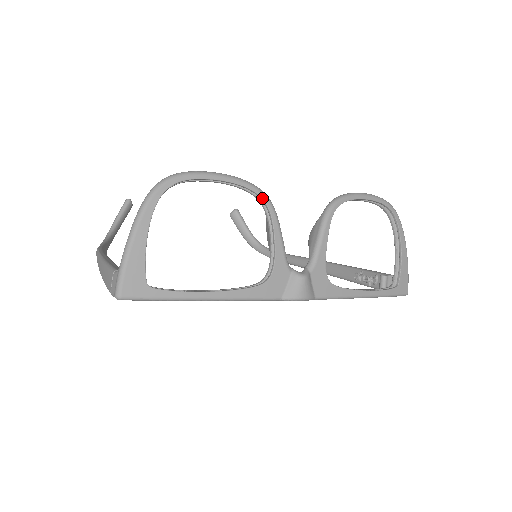
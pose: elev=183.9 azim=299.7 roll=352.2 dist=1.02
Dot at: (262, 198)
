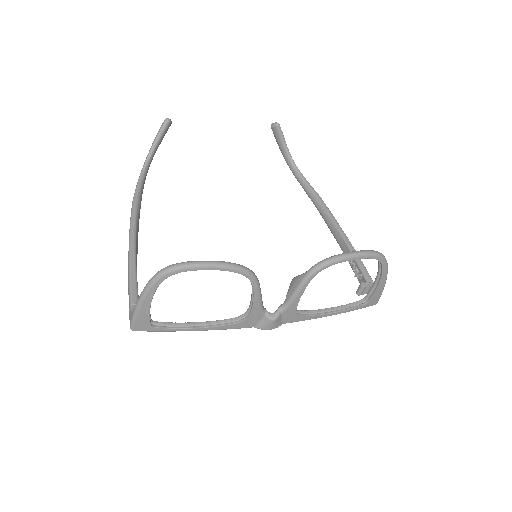
Dot at: (247, 277)
